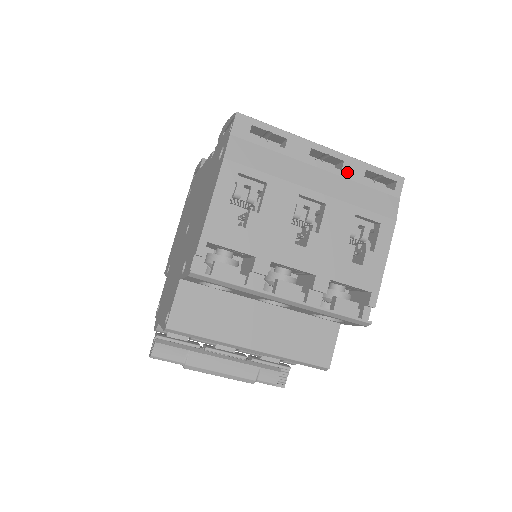
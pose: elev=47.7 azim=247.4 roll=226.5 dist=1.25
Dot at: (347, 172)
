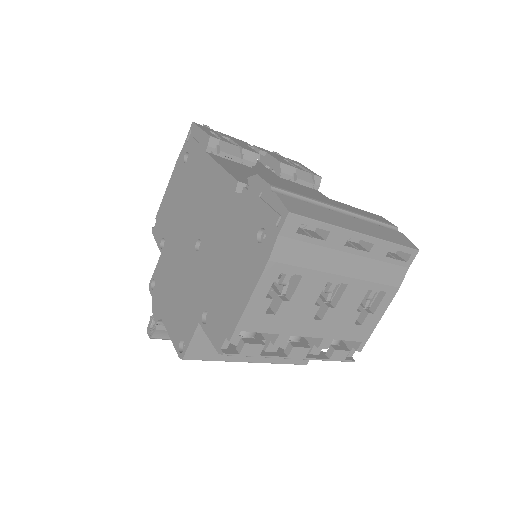
Dot at: (373, 253)
